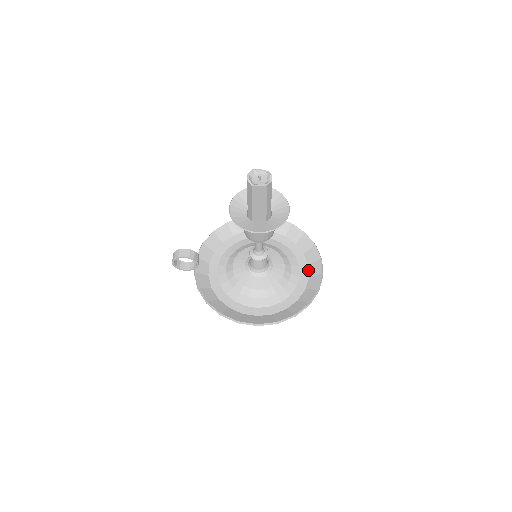
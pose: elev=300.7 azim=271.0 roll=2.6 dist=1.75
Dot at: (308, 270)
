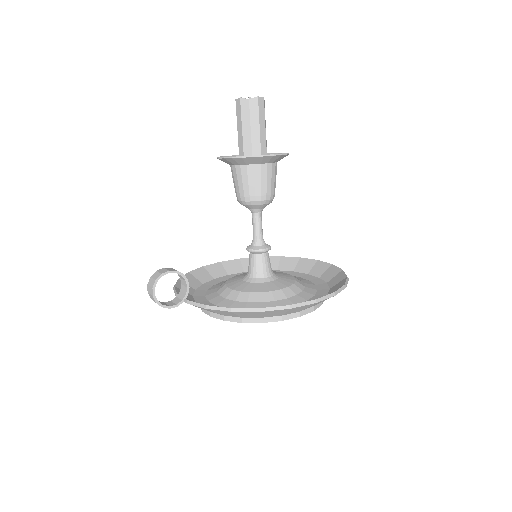
Dot at: (312, 275)
